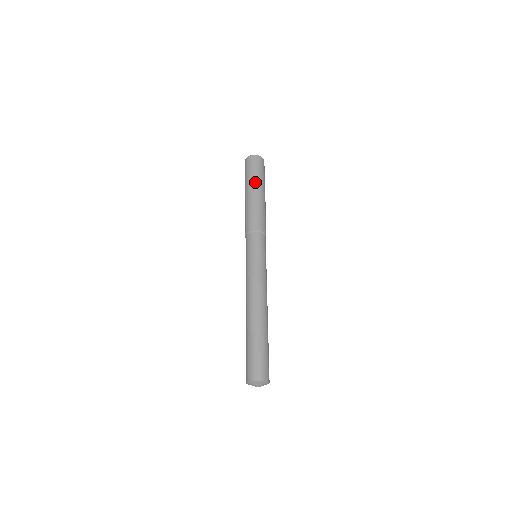
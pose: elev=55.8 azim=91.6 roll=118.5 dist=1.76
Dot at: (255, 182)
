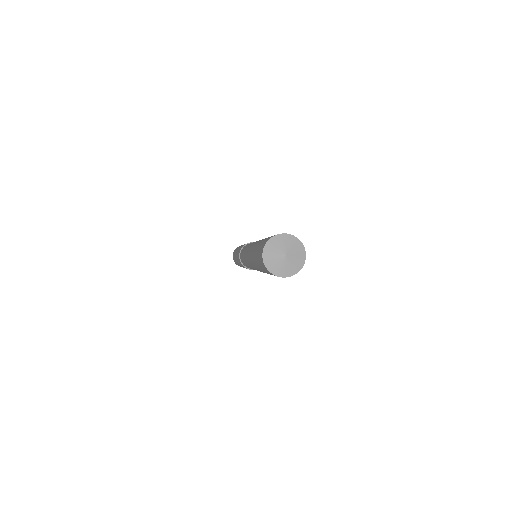
Dot at: occluded
